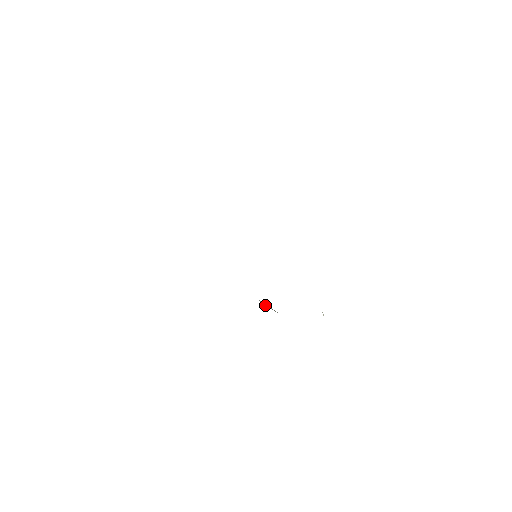
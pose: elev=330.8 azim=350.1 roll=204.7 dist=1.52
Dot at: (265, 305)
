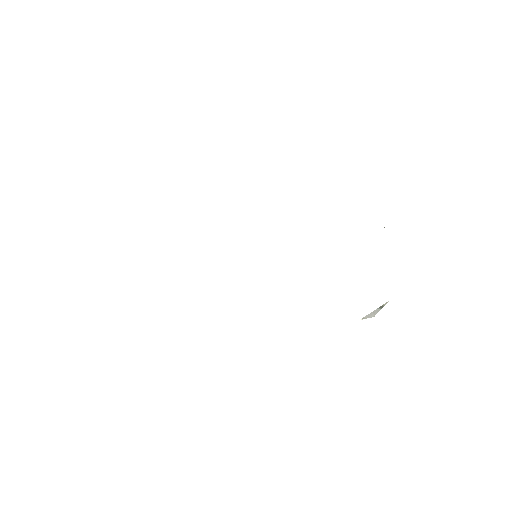
Dot at: (373, 315)
